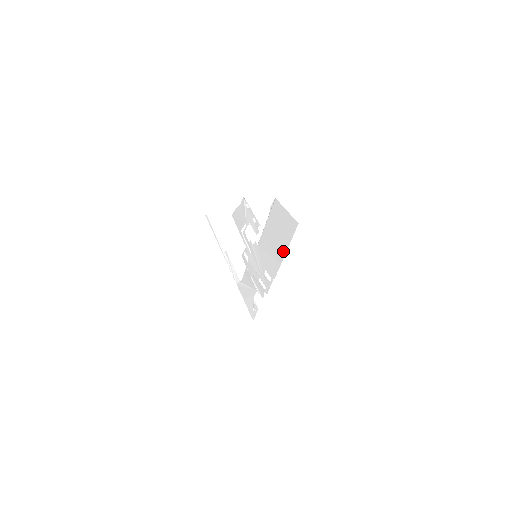
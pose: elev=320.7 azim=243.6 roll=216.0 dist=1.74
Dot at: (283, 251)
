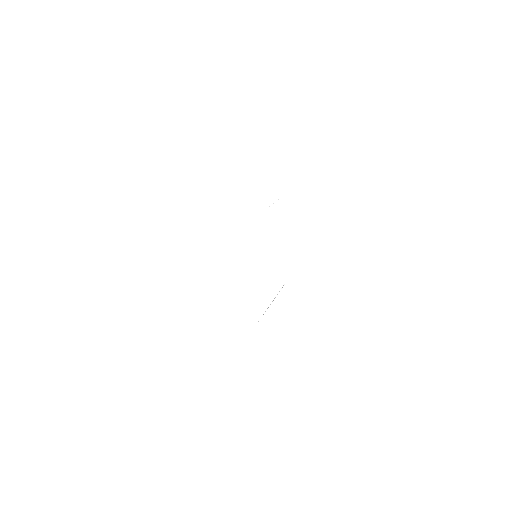
Dot at: occluded
